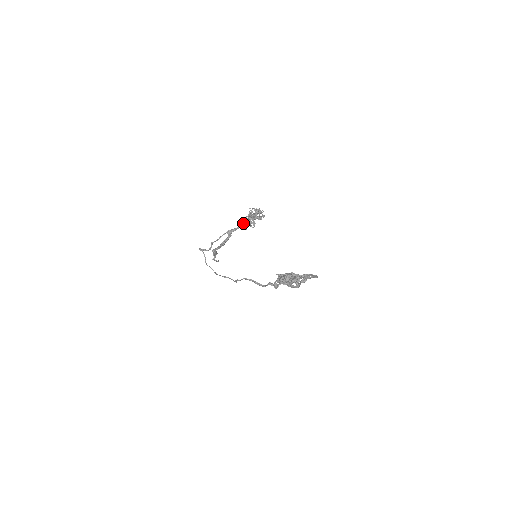
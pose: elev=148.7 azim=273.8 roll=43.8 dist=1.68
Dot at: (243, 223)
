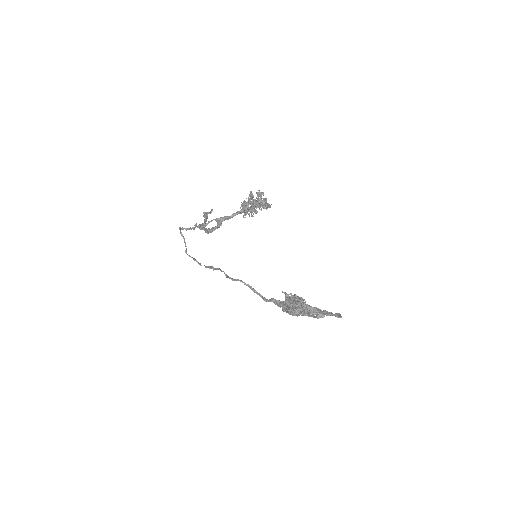
Dot at: (239, 211)
